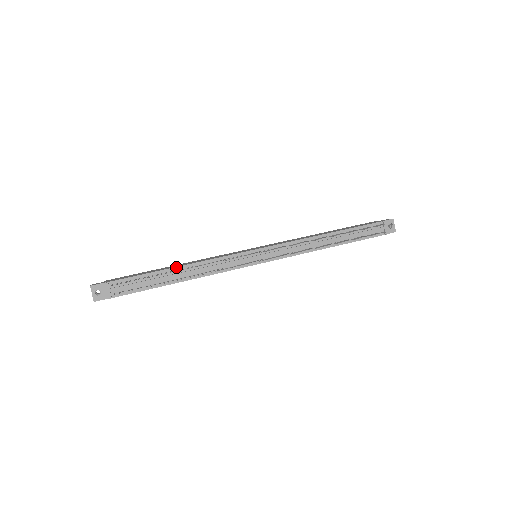
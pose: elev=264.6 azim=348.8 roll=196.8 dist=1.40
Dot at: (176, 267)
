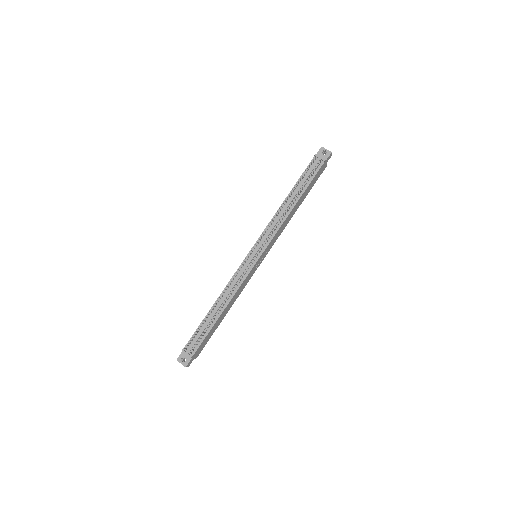
Dot at: (212, 307)
